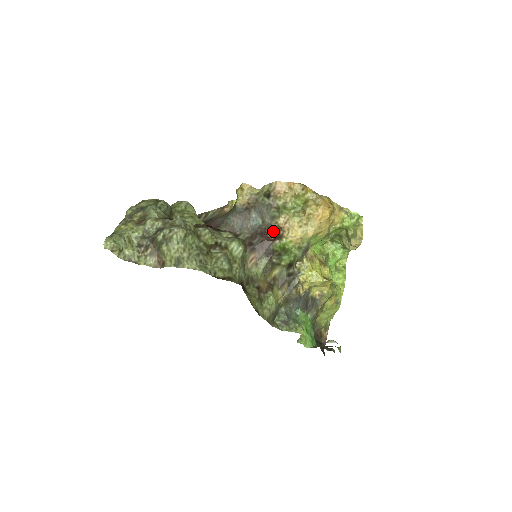
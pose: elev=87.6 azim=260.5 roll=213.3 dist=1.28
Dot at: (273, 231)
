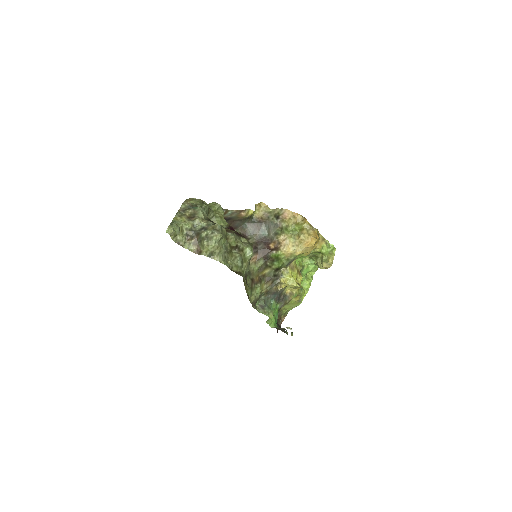
Dot at: (273, 243)
